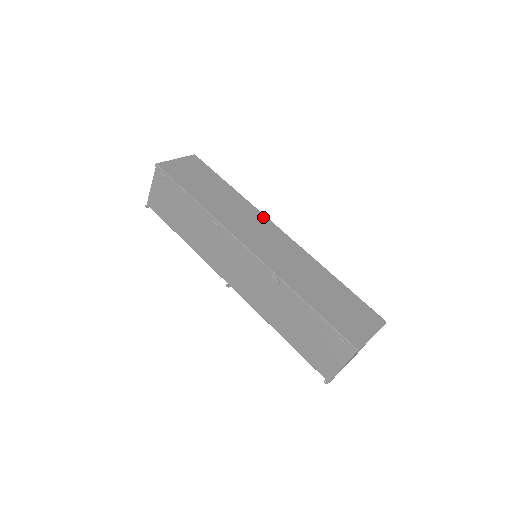
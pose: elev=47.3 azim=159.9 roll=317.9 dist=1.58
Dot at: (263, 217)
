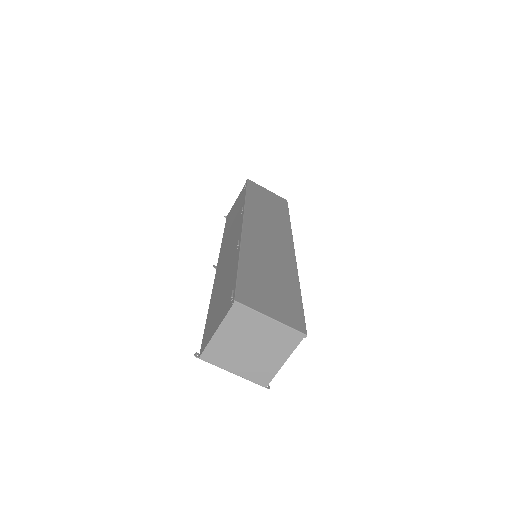
Dot at: (289, 236)
